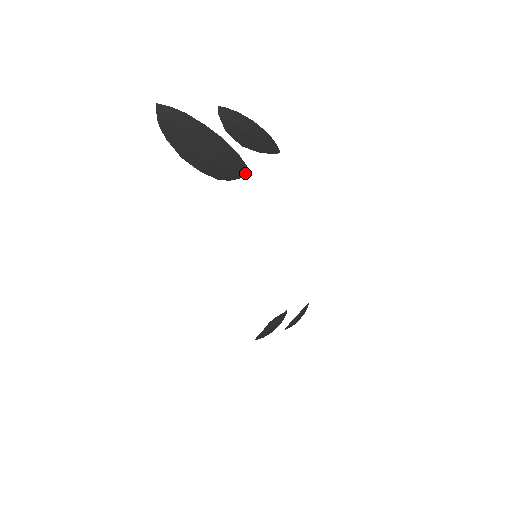
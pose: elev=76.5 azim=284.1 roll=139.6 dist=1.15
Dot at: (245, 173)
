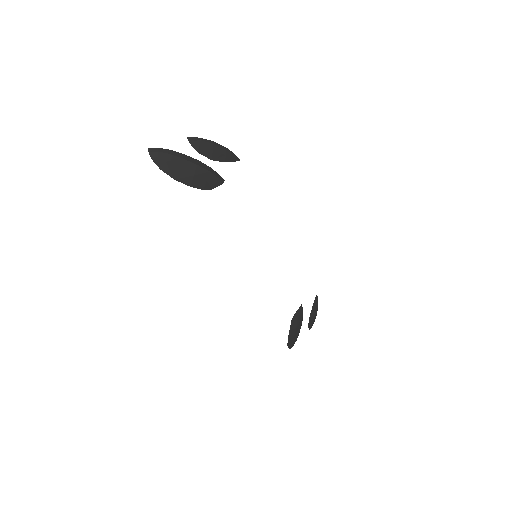
Dot at: (221, 181)
